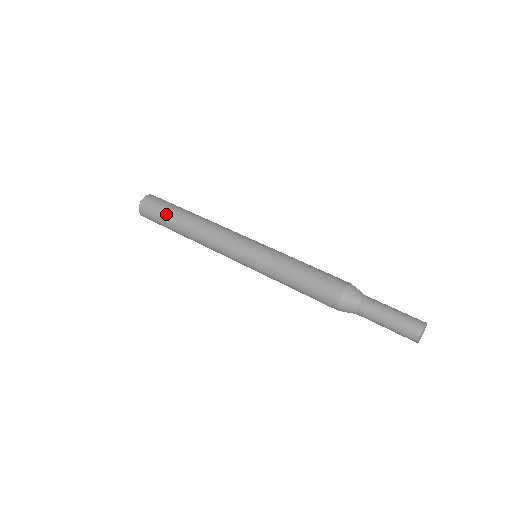
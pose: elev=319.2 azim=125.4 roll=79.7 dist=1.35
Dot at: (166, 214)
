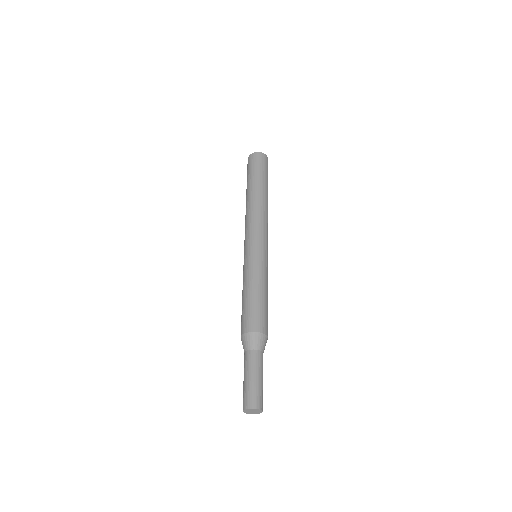
Dot at: (249, 177)
